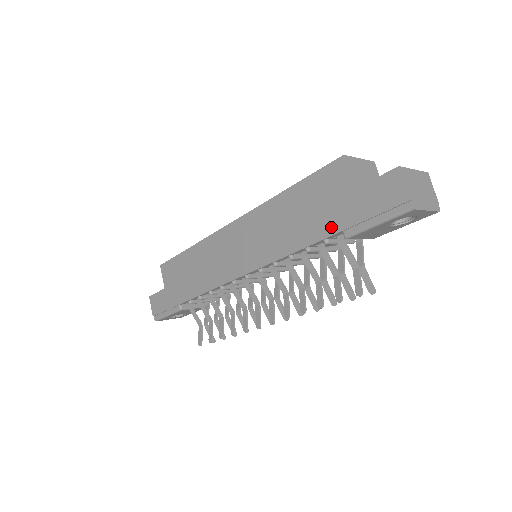
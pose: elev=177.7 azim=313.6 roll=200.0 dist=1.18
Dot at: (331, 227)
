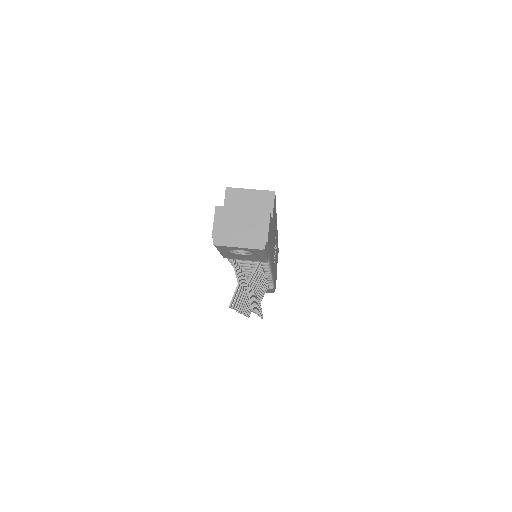
Dot at: occluded
